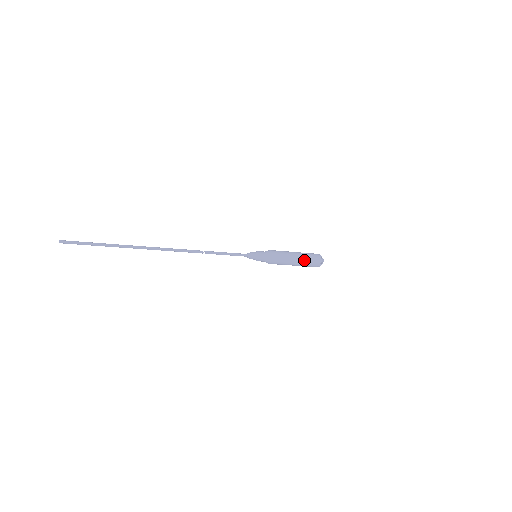
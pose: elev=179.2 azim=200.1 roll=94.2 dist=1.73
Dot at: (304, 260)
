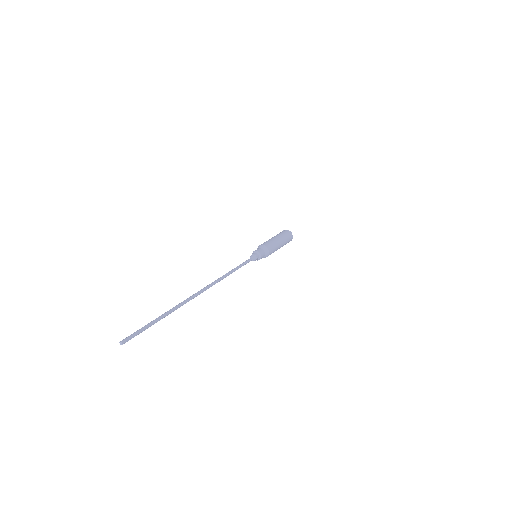
Dot at: (283, 237)
